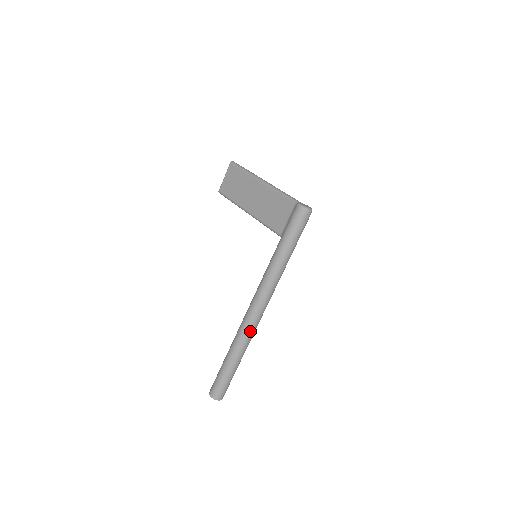
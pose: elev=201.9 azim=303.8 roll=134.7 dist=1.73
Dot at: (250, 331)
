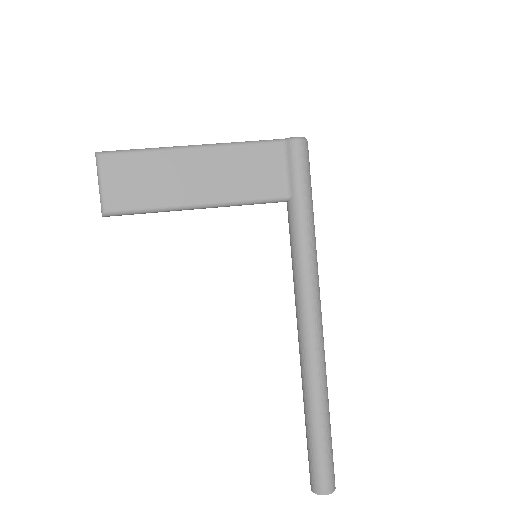
Dot at: (324, 354)
